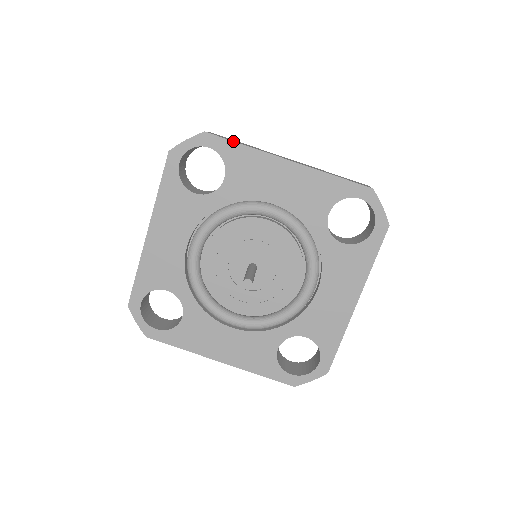
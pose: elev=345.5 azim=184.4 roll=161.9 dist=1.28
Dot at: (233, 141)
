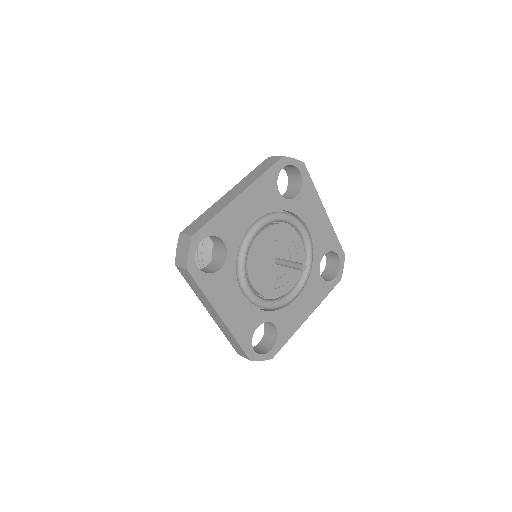
Dot at: occluded
